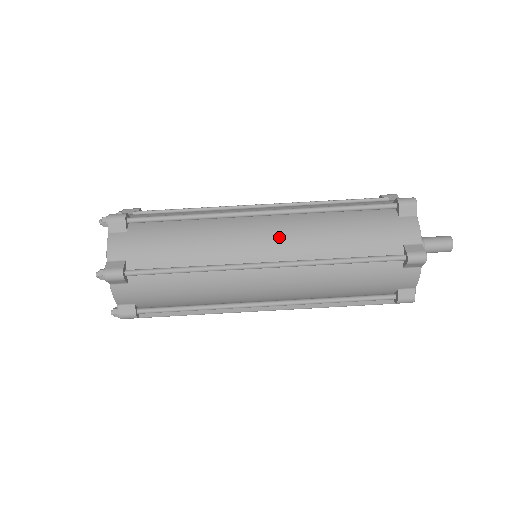
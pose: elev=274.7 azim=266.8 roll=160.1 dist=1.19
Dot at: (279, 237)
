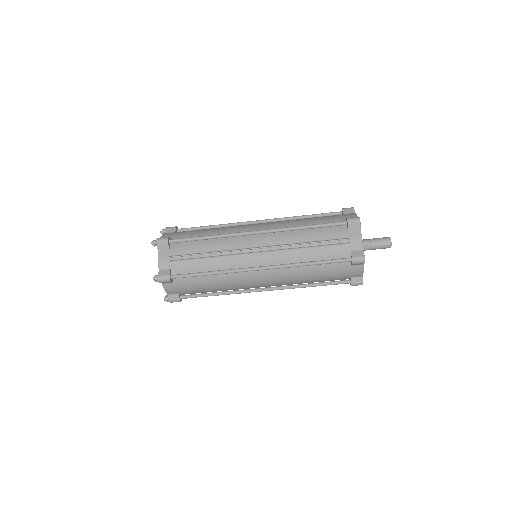
Dot at: (272, 280)
